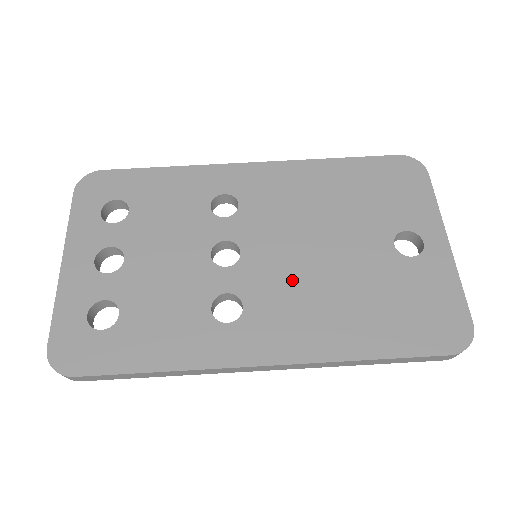
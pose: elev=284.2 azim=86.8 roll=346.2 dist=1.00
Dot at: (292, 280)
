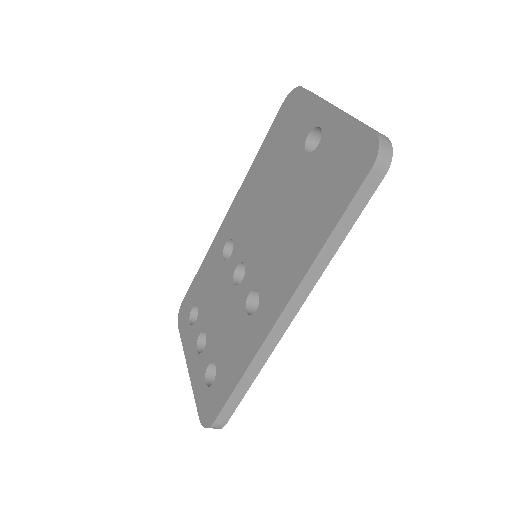
Dot at: (271, 246)
